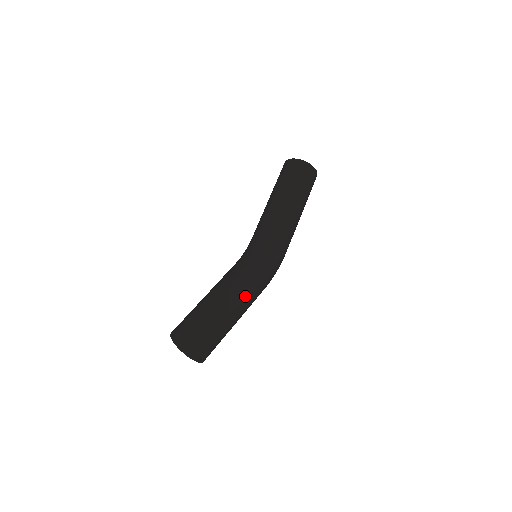
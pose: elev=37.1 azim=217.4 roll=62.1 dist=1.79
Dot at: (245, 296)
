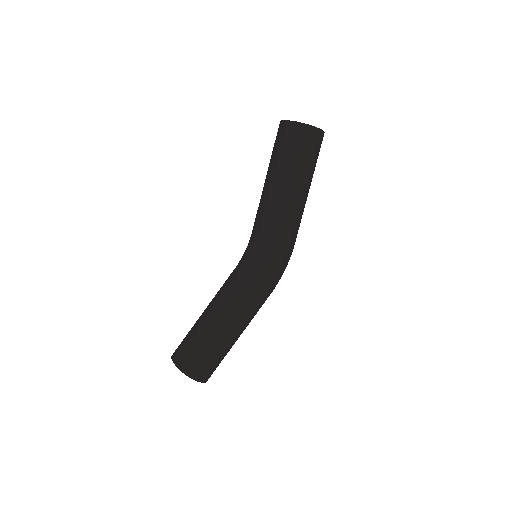
Dot at: (234, 311)
